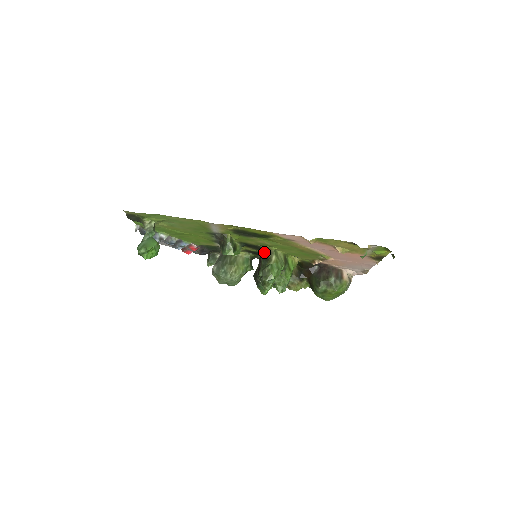
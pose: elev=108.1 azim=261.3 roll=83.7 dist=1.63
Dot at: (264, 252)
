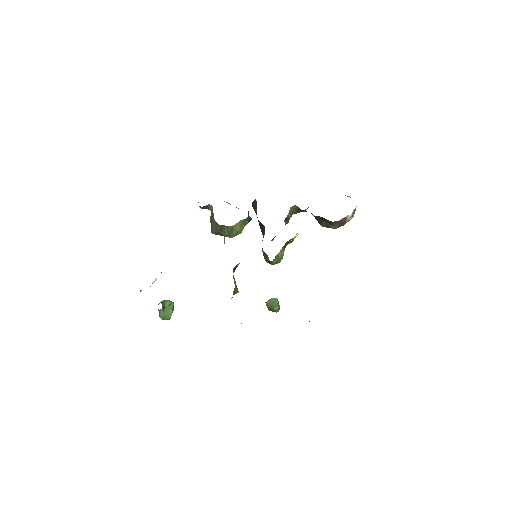
Dot at: occluded
